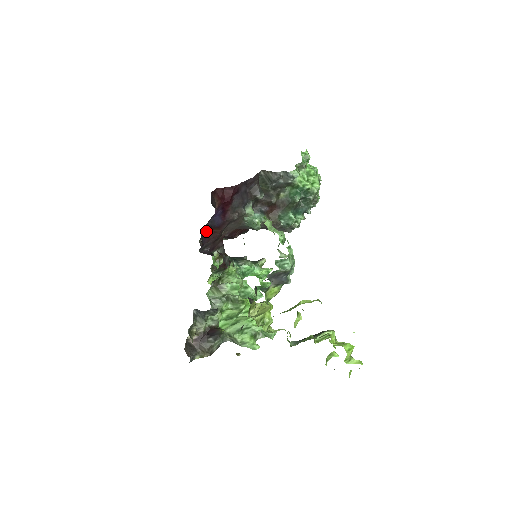
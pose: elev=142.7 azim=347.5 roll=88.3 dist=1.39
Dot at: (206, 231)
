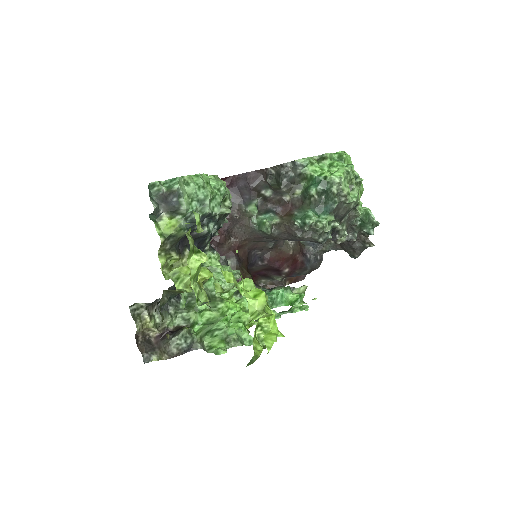
Dot at: occluded
